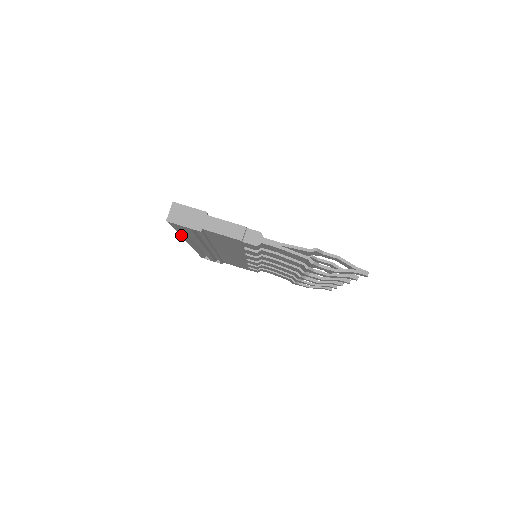
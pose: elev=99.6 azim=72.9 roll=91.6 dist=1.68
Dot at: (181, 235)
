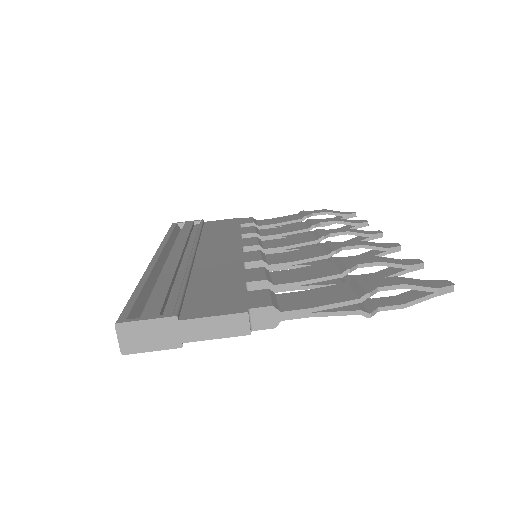
Dot at: occluded
